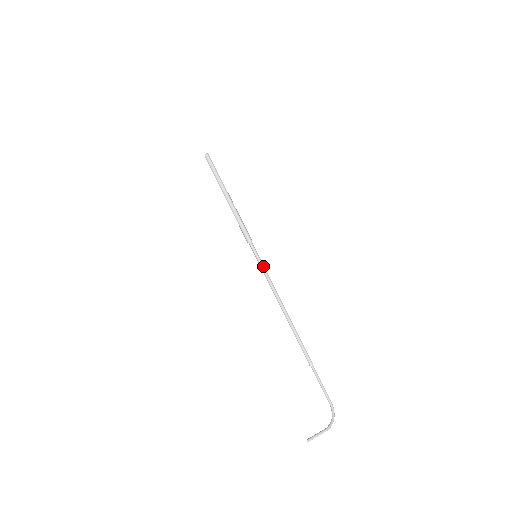
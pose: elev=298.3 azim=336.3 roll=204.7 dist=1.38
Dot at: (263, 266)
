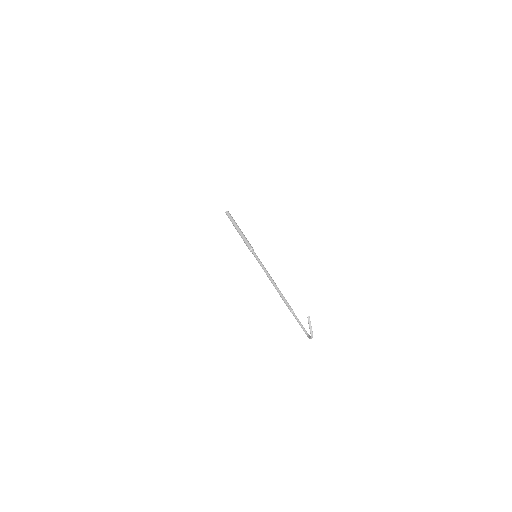
Dot at: occluded
